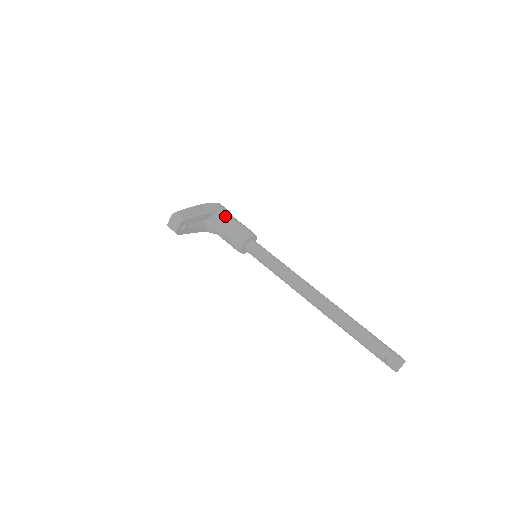
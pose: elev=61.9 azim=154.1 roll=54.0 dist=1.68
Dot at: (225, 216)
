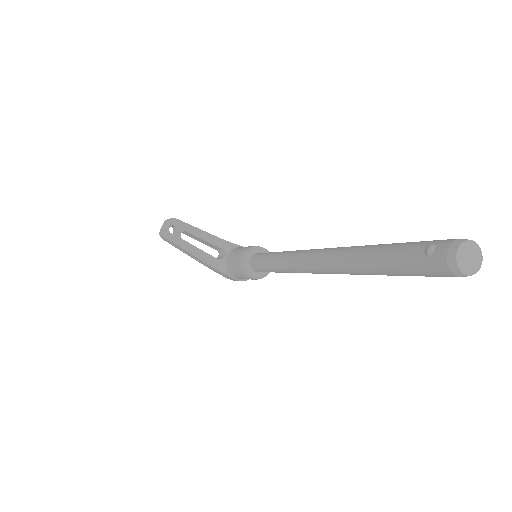
Dot at: occluded
